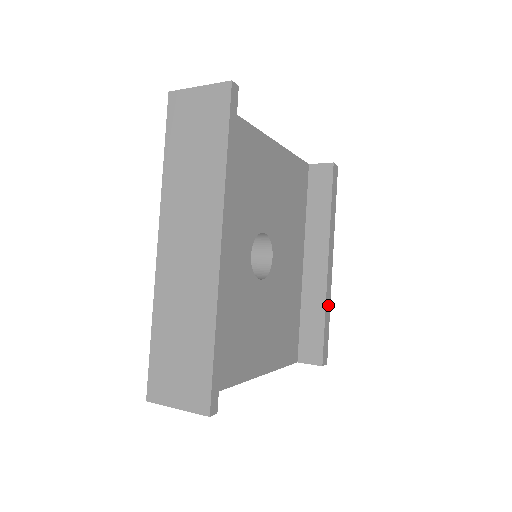
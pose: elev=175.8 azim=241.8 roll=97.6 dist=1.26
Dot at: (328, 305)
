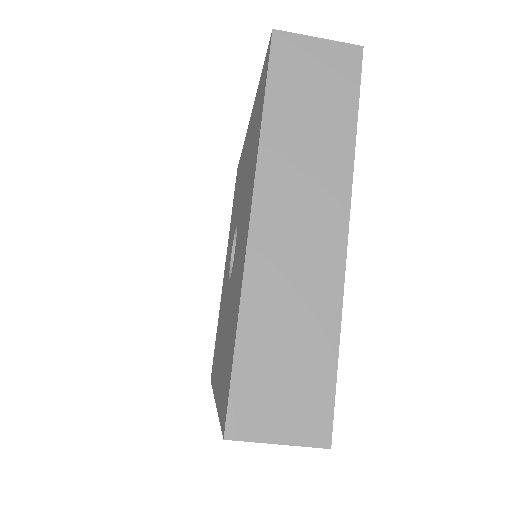
Dot at: occluded
